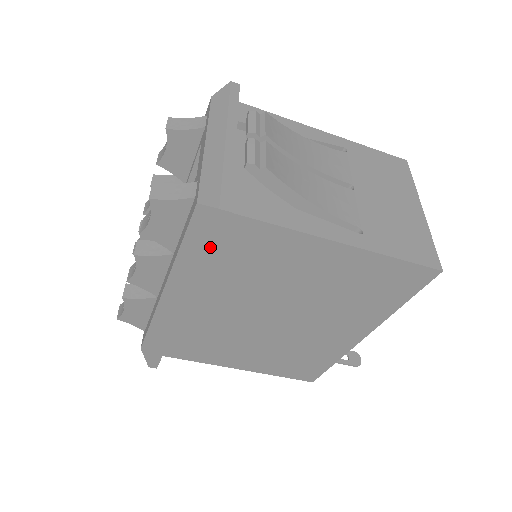
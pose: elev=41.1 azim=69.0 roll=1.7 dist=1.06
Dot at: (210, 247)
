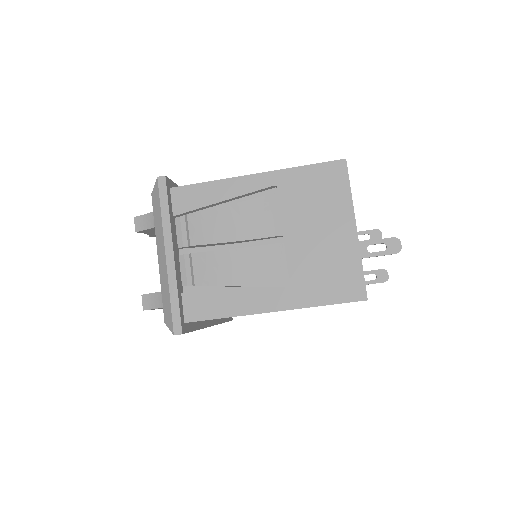
Dot at: (191, 331)
